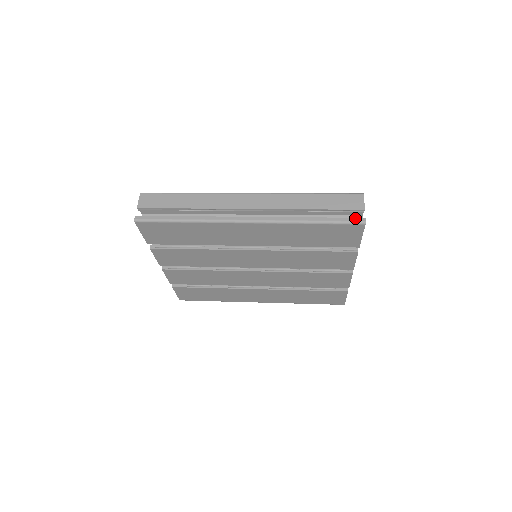
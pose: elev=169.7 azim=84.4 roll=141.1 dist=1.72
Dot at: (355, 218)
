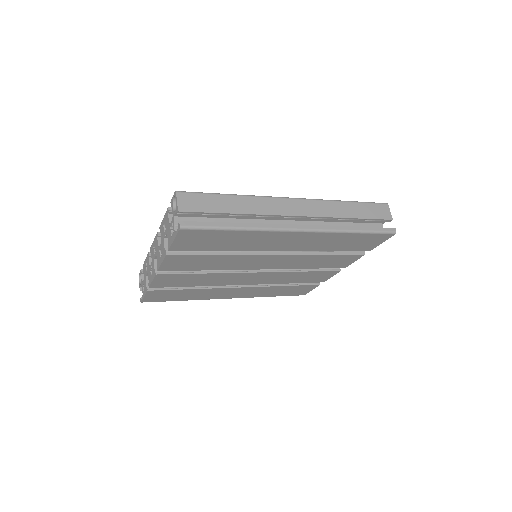
Dot at: (388, 228)
